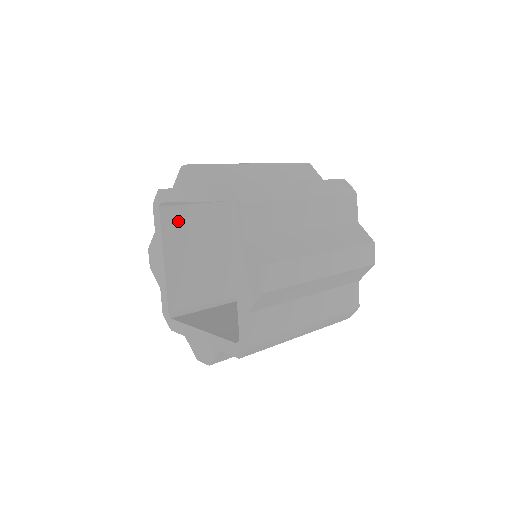
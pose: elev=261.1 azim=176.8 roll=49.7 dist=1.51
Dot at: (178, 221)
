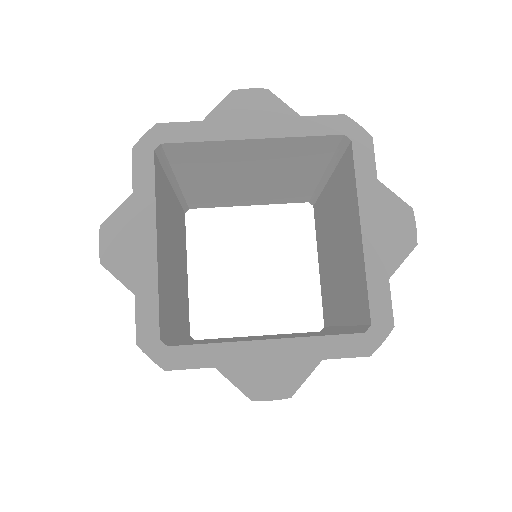
Dot at: (160, 187)
